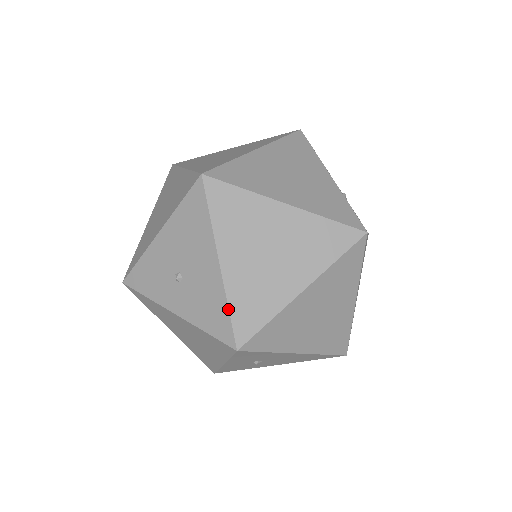
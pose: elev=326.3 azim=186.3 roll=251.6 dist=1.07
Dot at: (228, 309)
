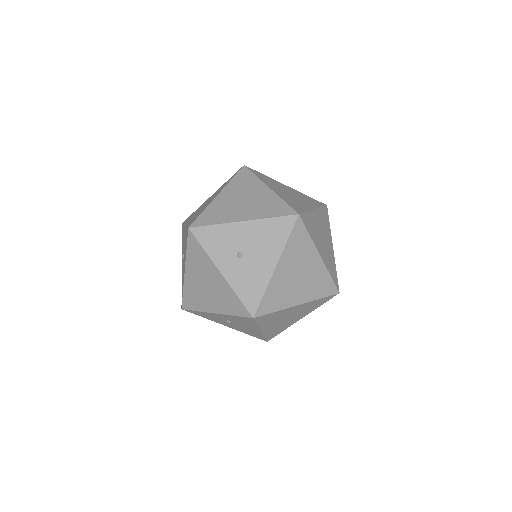
Dot at: (264, 294)
